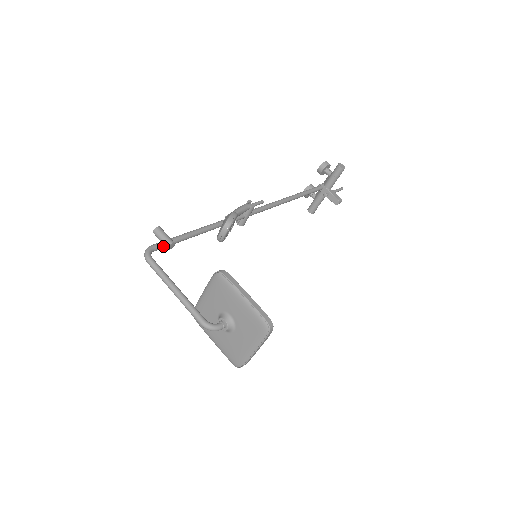
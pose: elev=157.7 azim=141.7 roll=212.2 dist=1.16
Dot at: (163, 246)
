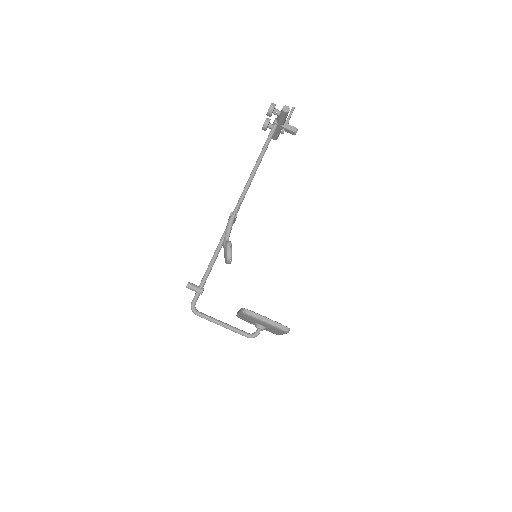
Dot at: (198, 296)
